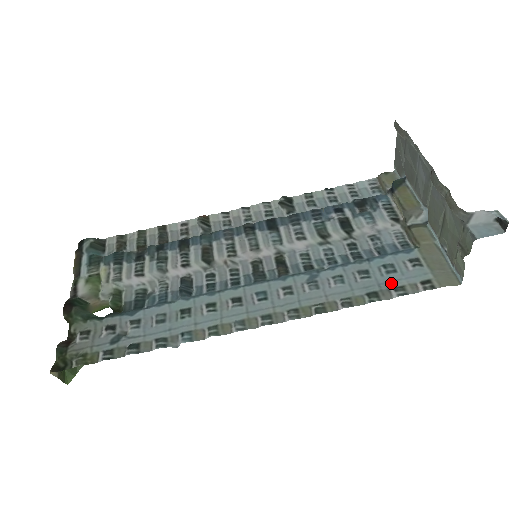
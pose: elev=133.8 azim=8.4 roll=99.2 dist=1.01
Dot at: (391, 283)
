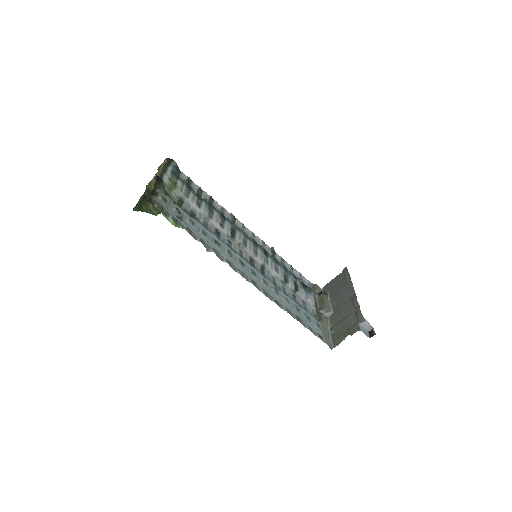
Dot at: (307, 323)
